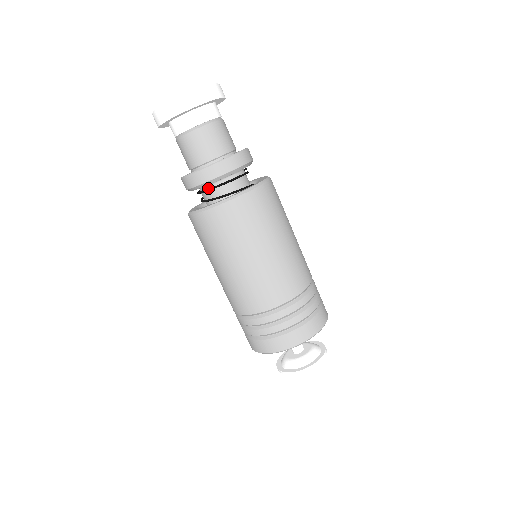
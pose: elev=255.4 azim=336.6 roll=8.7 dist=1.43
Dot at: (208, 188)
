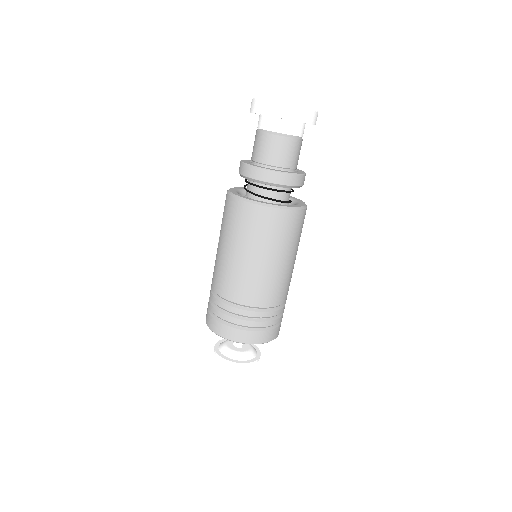
Dot at: (266, 186)
